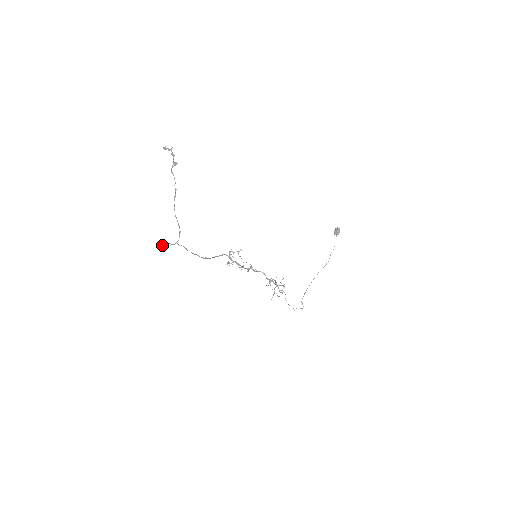
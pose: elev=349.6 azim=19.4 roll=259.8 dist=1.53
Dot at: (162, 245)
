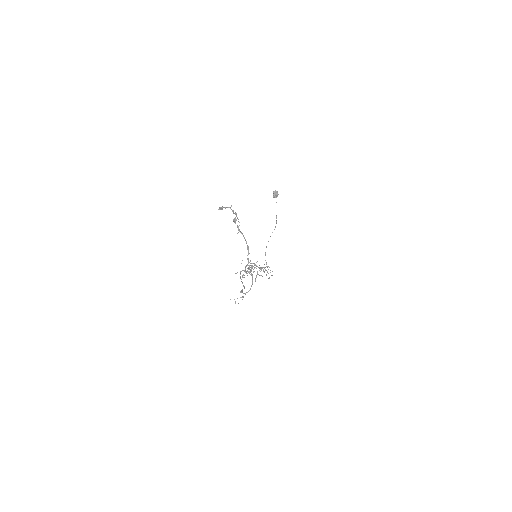
Dot at: (238, 303)
